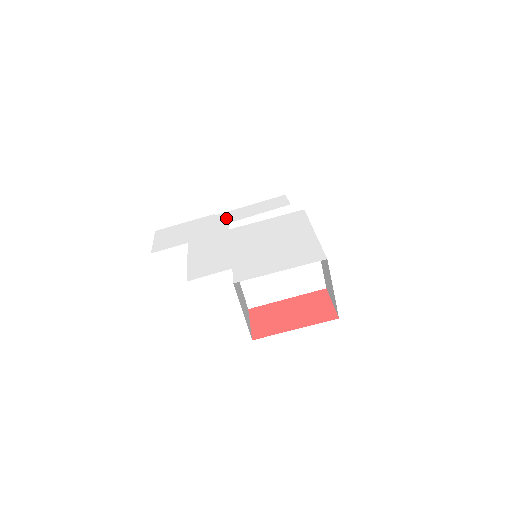
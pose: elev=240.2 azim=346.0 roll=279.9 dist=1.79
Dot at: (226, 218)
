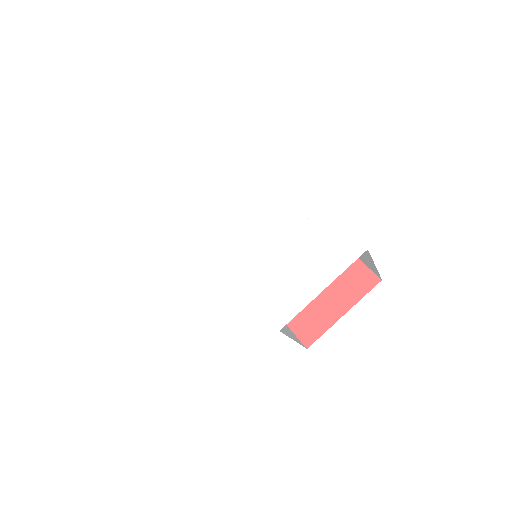
Dot at: (181, 216)
